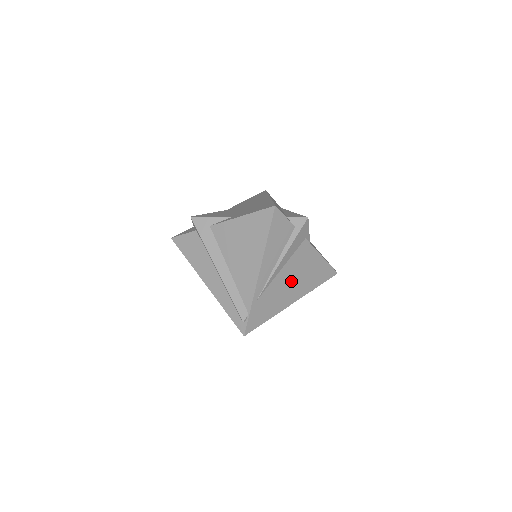
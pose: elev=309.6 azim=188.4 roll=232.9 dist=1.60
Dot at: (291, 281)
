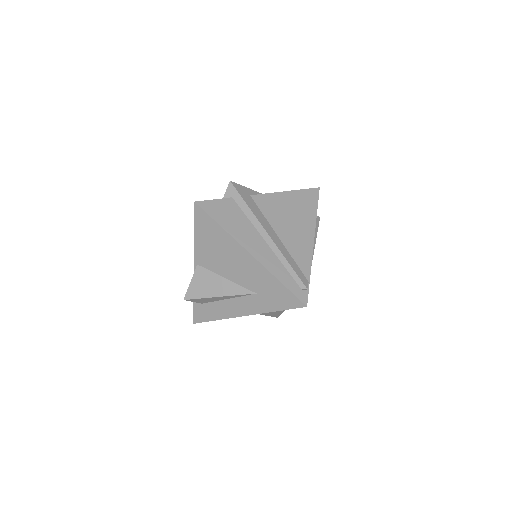
Dot at: occluded
